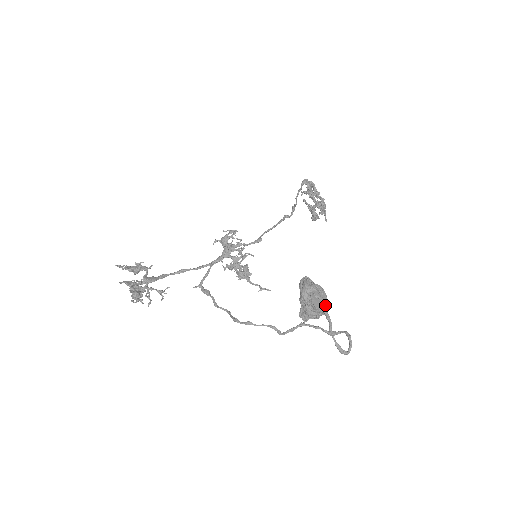
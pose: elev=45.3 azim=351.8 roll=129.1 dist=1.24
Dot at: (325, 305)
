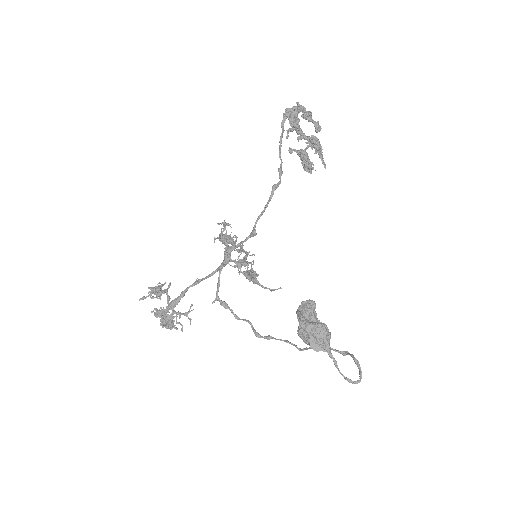
Dot at: (324, 344)
